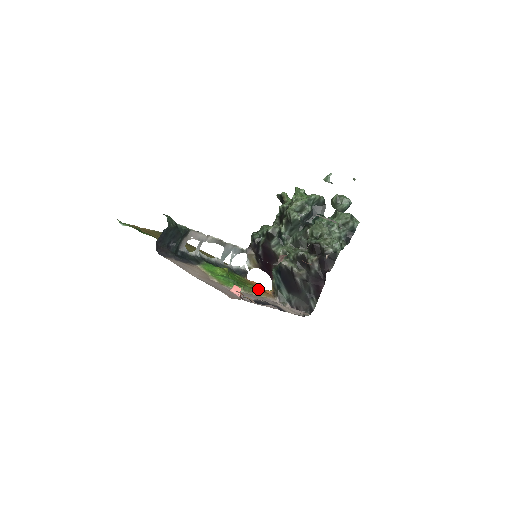
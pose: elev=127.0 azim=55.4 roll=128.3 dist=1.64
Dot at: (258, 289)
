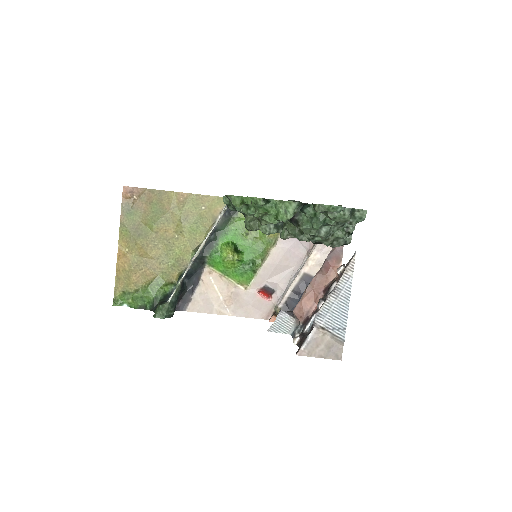
Dot at: occluded
